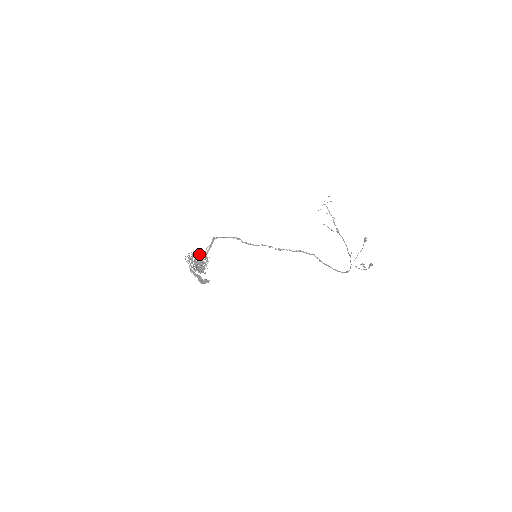
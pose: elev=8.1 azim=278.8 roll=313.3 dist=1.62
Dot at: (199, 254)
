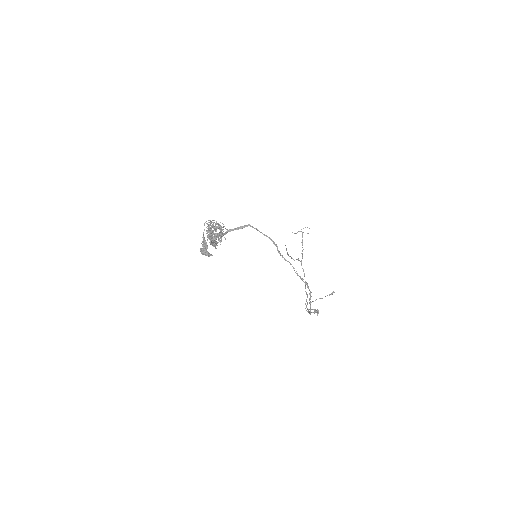
Dot at: occluded
